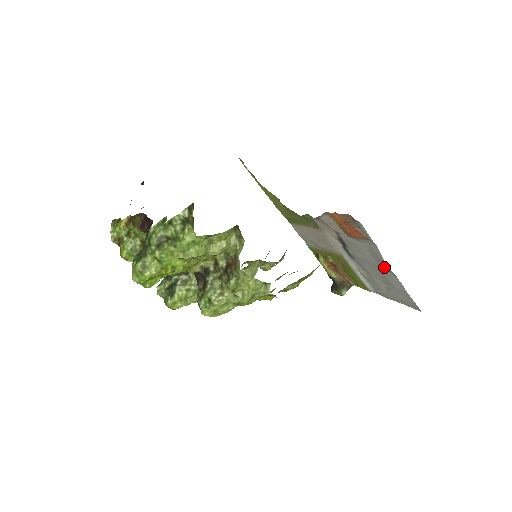
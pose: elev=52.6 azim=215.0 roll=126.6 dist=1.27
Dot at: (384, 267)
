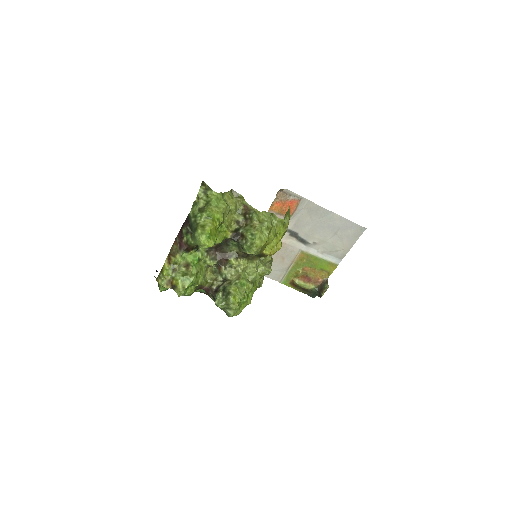
Dot at: (323, 213)
